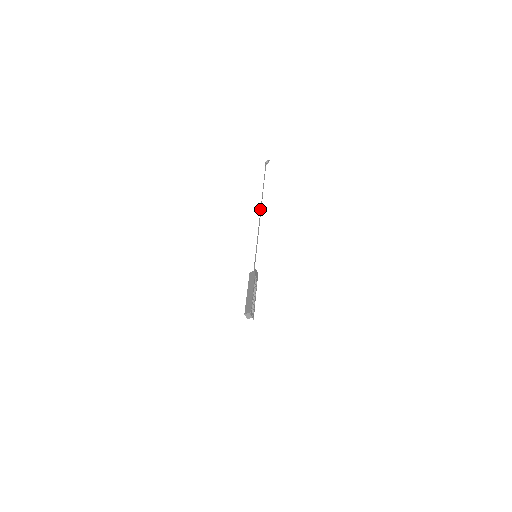
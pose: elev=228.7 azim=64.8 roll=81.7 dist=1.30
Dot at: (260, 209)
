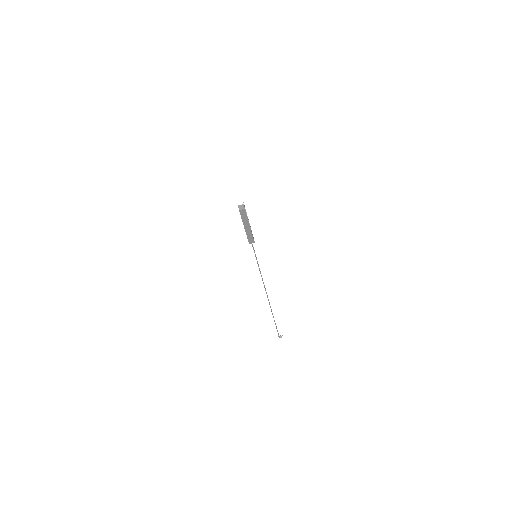
Dot at: (267, 295)
